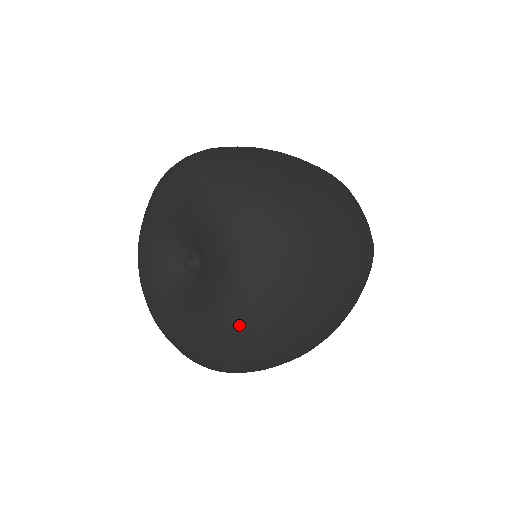
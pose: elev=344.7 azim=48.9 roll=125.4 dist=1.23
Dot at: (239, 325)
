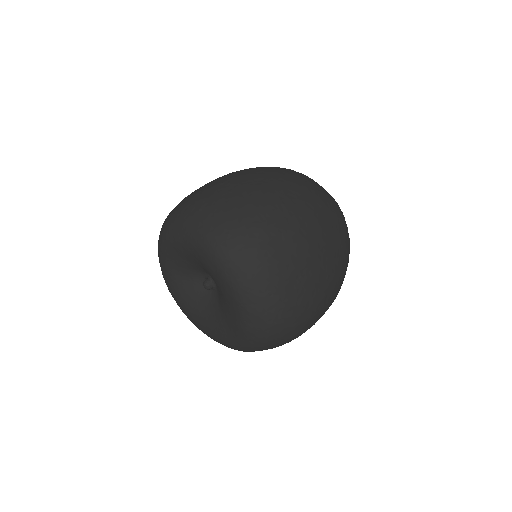
Dot at: (228, 347)
